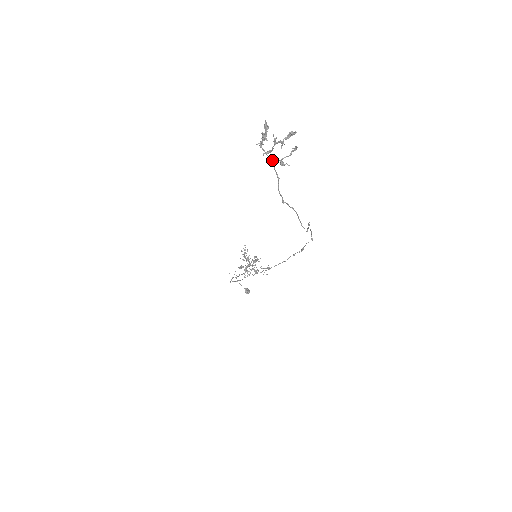
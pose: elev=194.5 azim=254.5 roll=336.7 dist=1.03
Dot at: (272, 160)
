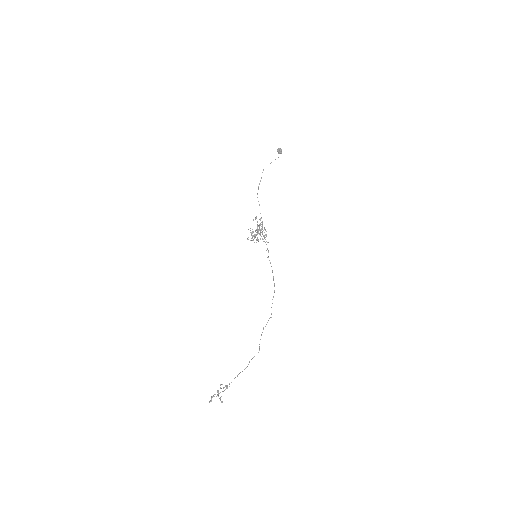
Dot at: occluded
